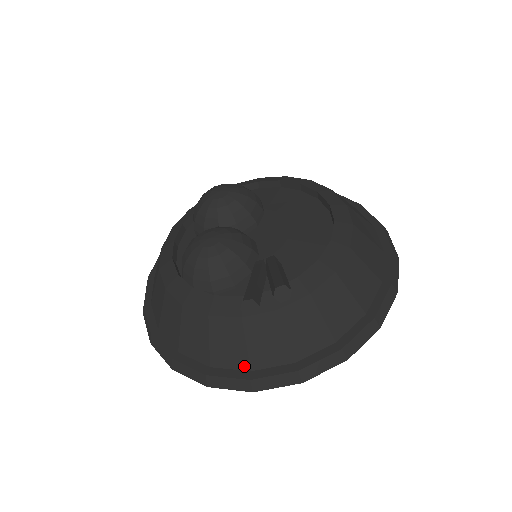
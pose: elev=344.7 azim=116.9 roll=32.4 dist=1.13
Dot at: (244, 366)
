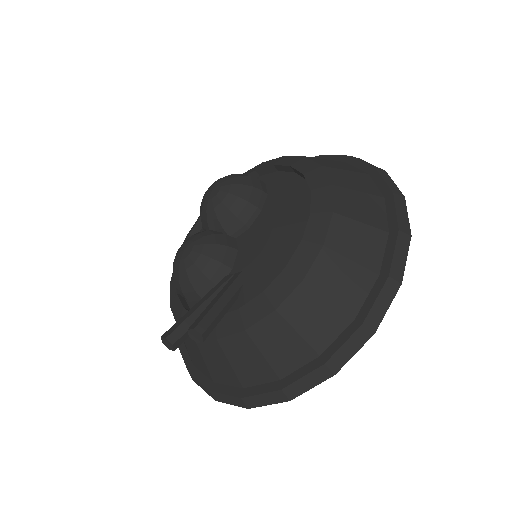
Dot at: (209, 376)
